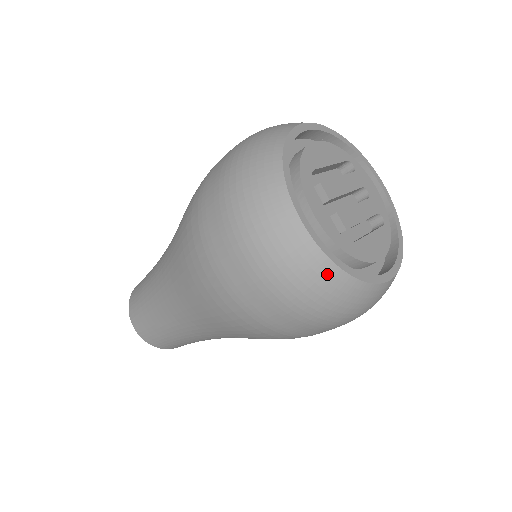
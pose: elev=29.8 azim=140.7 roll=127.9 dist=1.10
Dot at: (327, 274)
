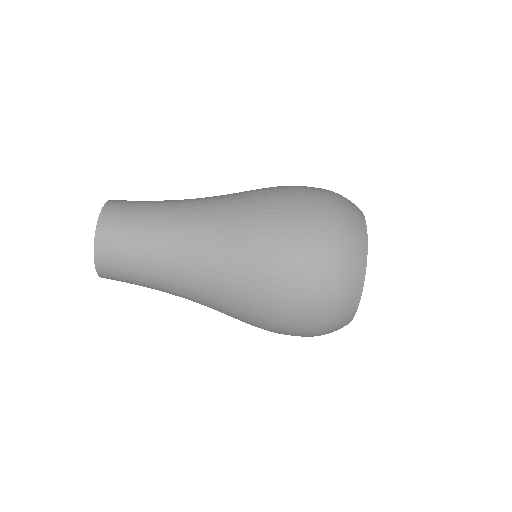
Dot at: (361, 224)
